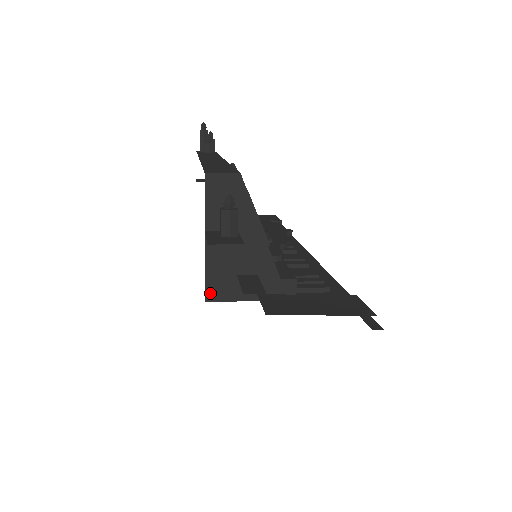
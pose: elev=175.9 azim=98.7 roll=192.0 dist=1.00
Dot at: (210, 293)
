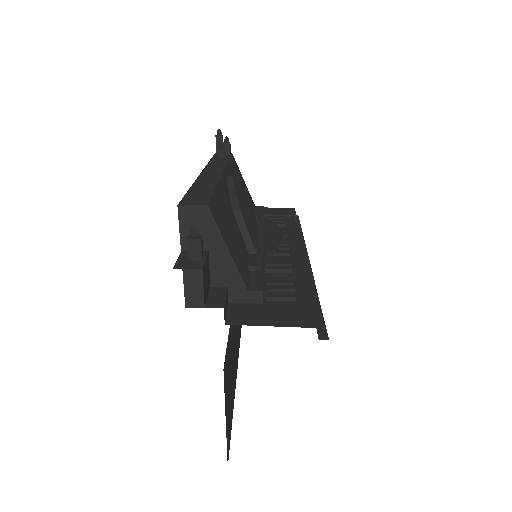
Dot at: (189, 301)
